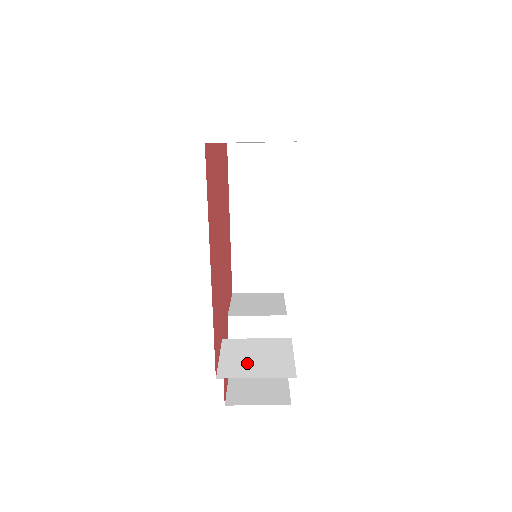
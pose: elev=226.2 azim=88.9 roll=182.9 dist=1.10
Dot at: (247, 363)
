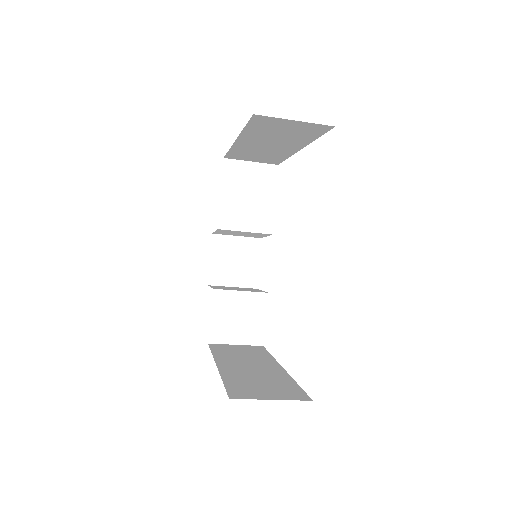
Dot at: (231, 326)
